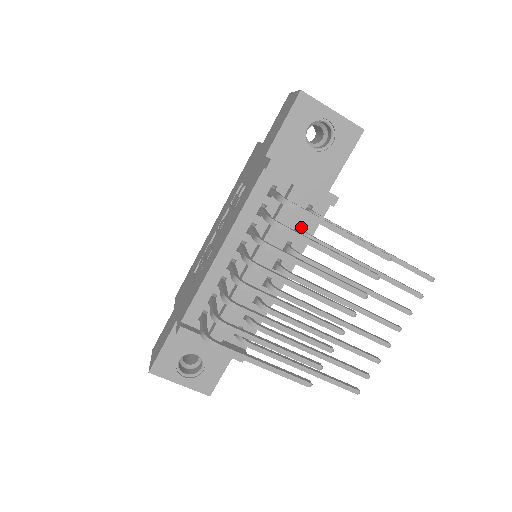
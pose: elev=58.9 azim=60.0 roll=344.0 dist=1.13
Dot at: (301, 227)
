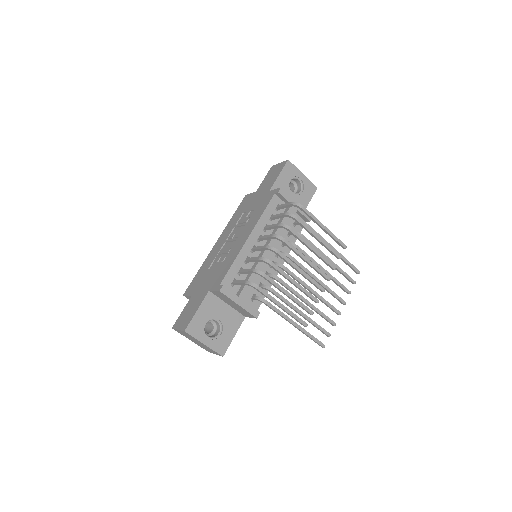
Dot at: occluded
